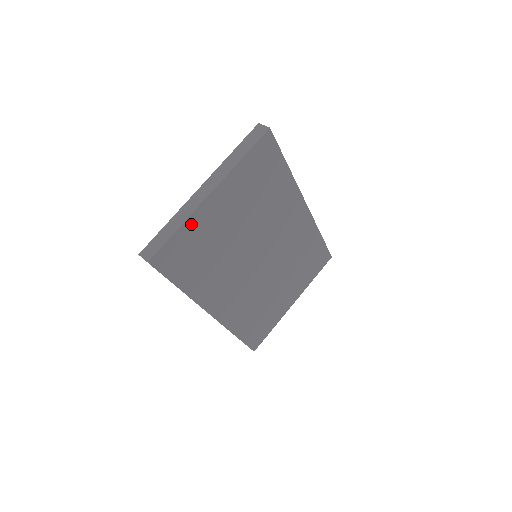
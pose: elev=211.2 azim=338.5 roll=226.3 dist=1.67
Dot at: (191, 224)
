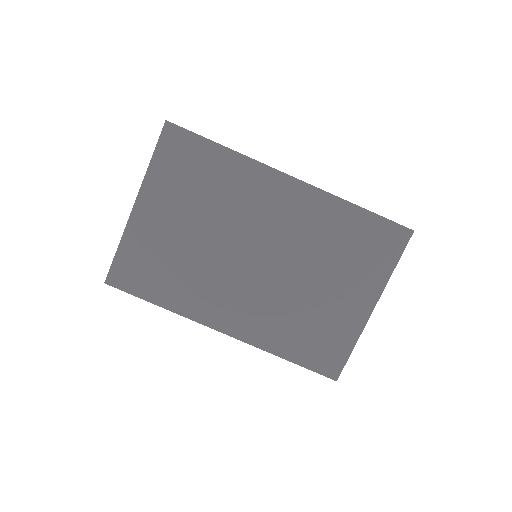
Dot at: (130, 239)
